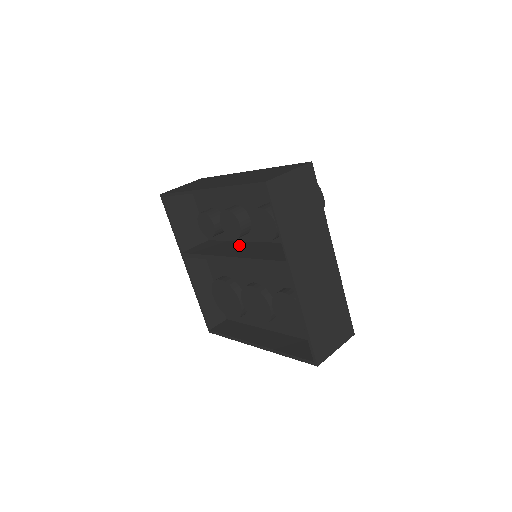
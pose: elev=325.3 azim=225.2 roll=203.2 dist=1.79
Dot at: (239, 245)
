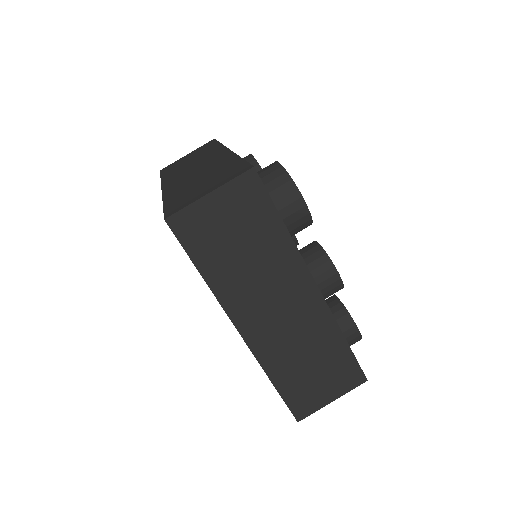
Dot at: occluded
